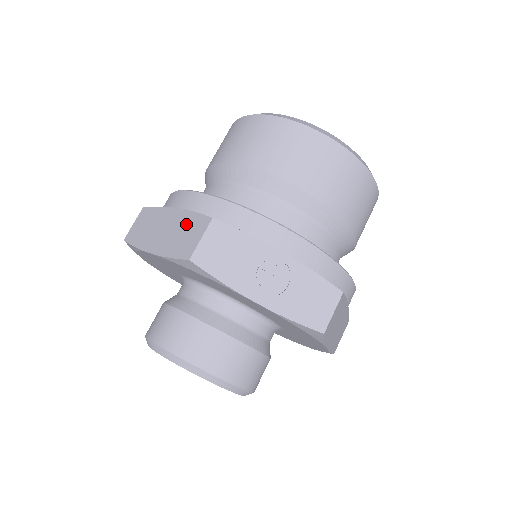
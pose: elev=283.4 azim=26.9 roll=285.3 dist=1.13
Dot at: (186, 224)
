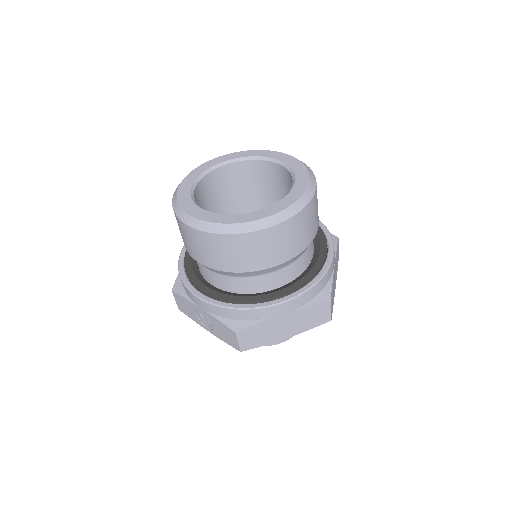
Dot at: occluded
